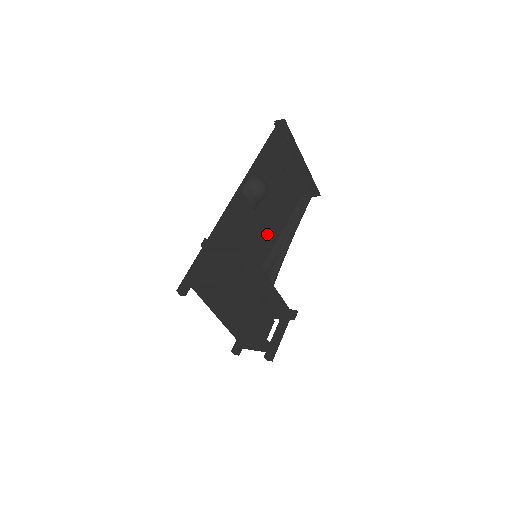
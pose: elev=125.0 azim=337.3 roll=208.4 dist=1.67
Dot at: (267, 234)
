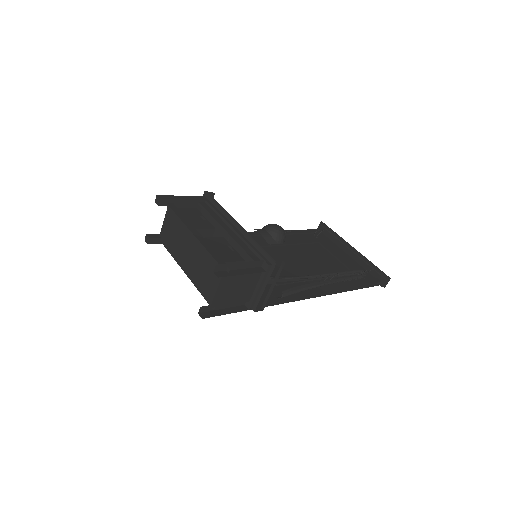
Dot at: (291, 269)
